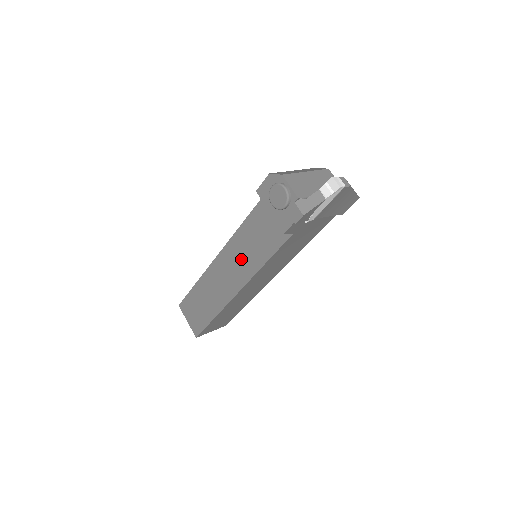
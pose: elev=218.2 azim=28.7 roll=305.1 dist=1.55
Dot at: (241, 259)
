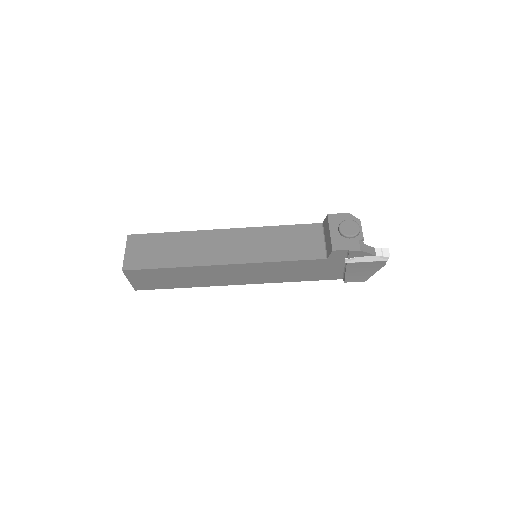
Dot at: (255, 245)
